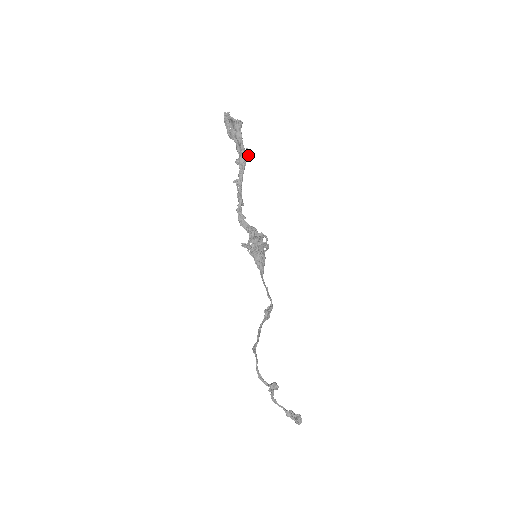
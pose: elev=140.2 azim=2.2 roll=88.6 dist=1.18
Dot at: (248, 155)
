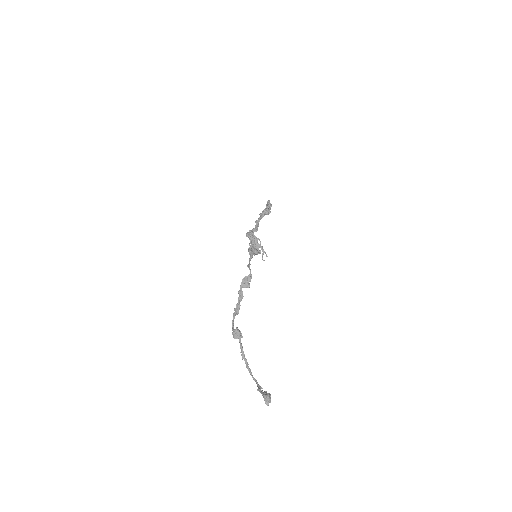
Dot at: (266, 210)
